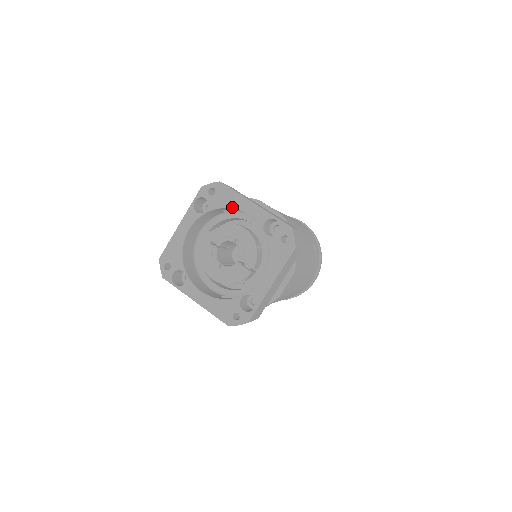
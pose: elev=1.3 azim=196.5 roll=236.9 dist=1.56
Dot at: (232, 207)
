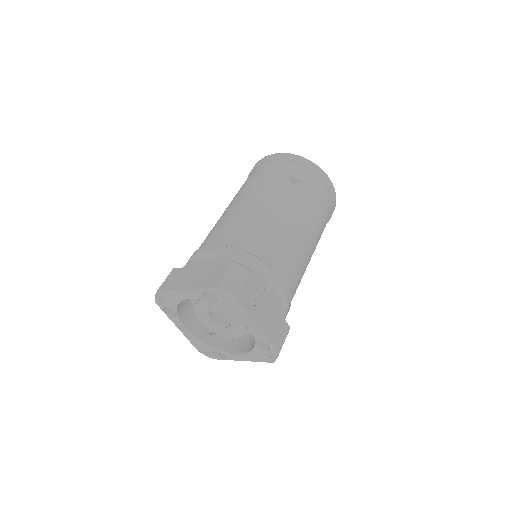
Dot at: occluded
